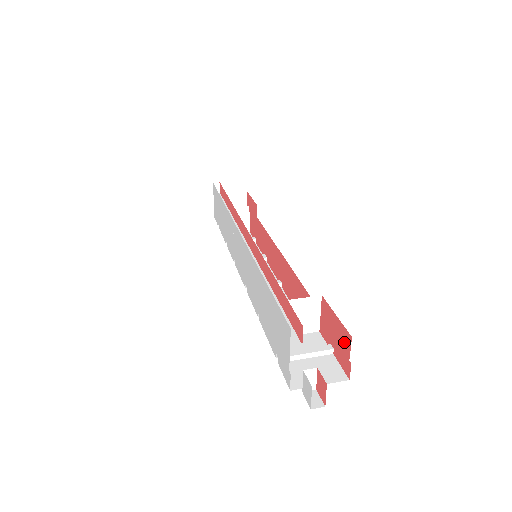
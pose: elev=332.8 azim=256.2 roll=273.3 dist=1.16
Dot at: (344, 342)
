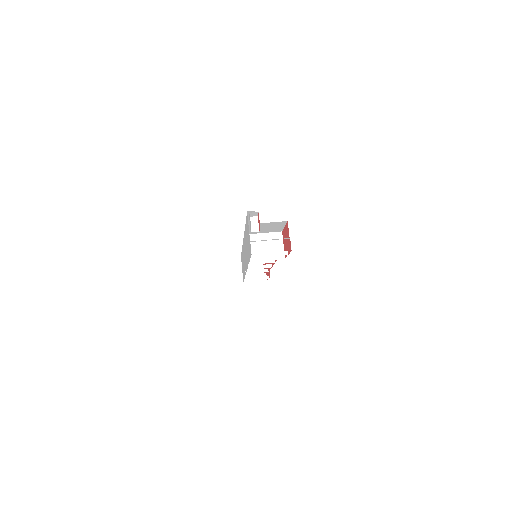
Dot at: (287, 233)
